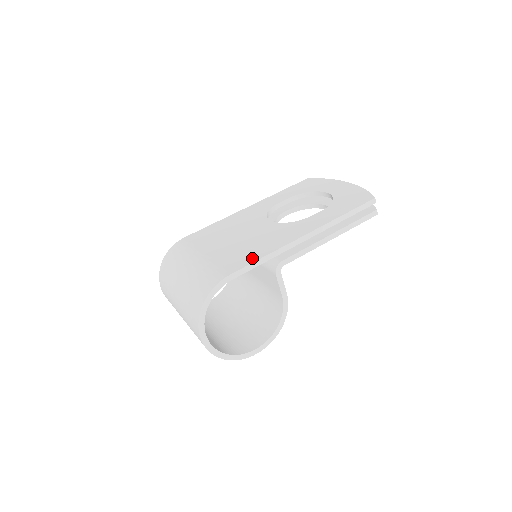
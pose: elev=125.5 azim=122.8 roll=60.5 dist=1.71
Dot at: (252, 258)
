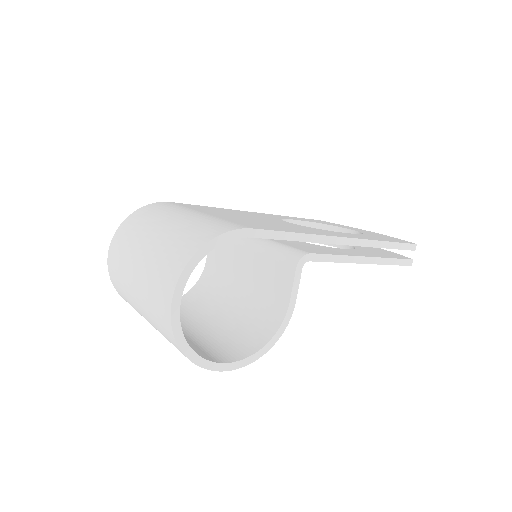
Dot at: (279, 229)
